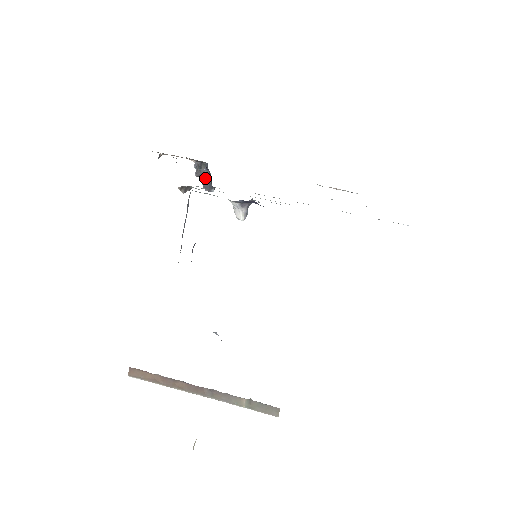
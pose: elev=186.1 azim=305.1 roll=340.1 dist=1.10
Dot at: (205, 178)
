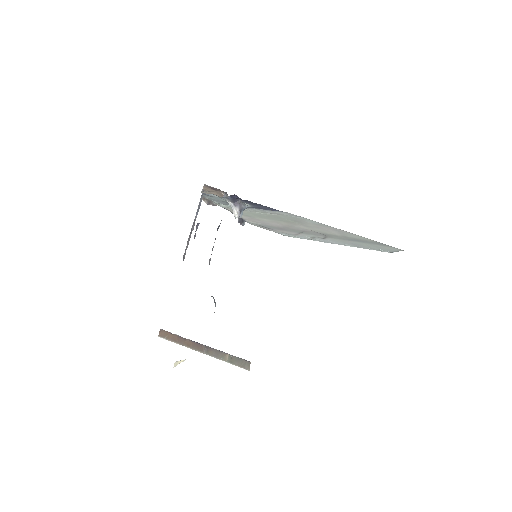
Dot at: occluded
